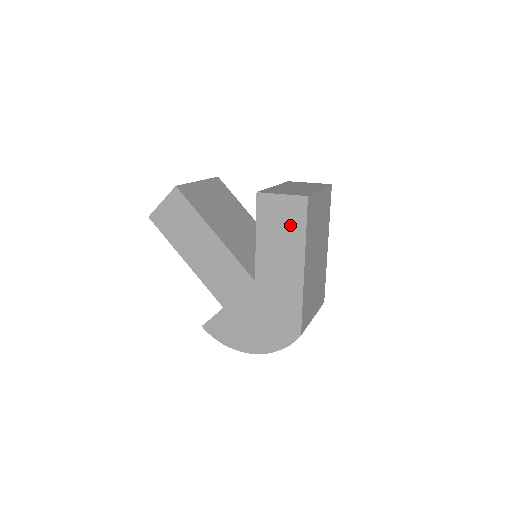
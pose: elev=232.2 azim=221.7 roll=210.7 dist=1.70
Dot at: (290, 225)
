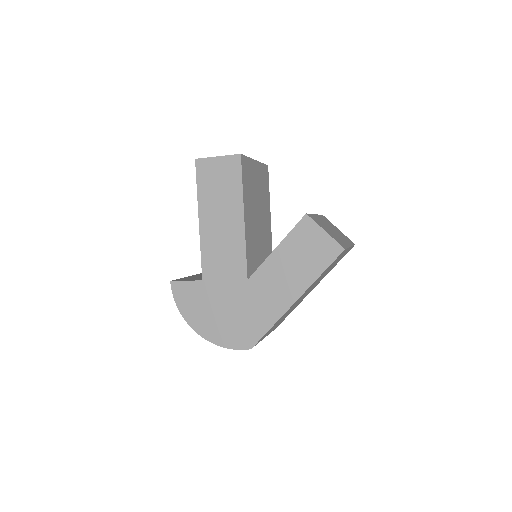
Dot at: (313, 259)
